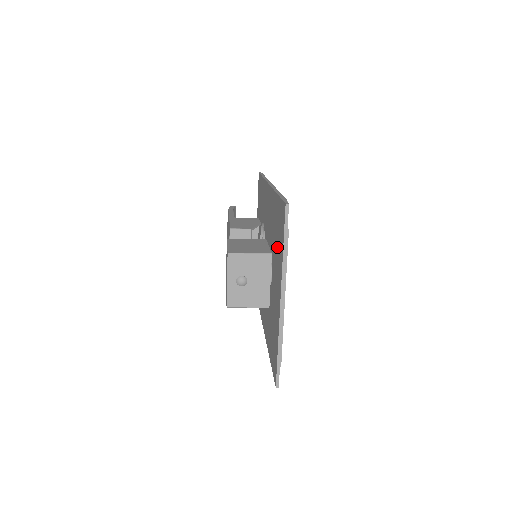
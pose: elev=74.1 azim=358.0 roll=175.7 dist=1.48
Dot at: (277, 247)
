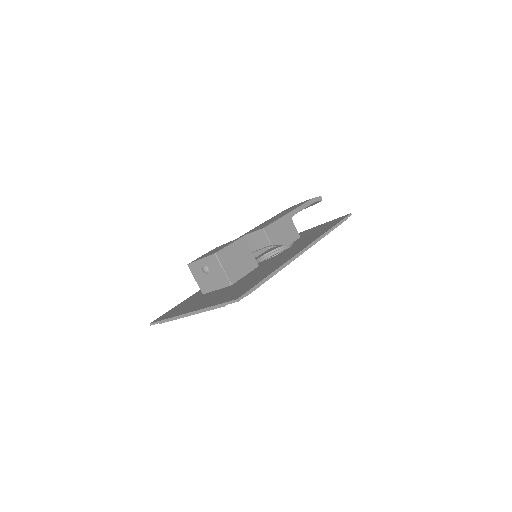
Dot at: (230, 292)
